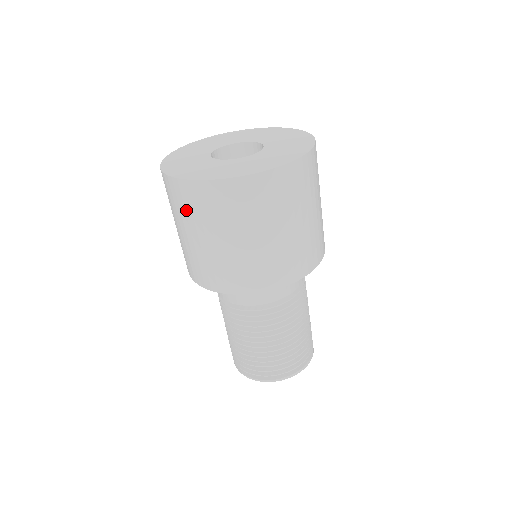
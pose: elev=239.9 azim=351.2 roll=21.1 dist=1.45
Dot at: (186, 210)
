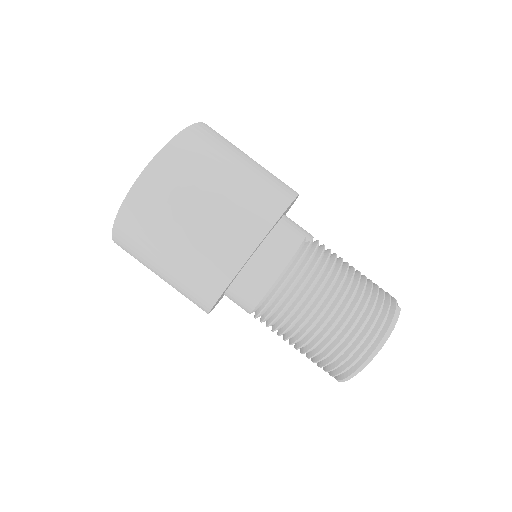
Dot at: occluded
